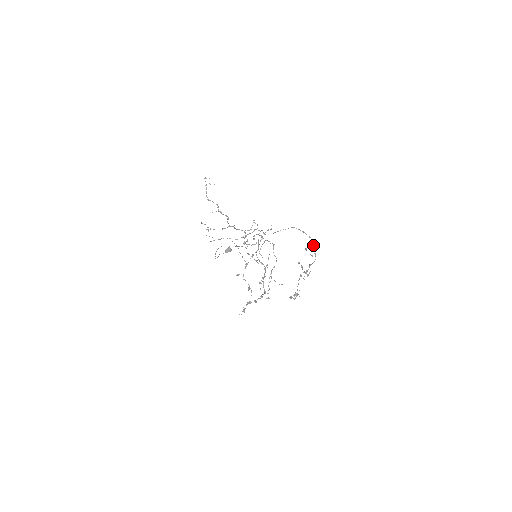
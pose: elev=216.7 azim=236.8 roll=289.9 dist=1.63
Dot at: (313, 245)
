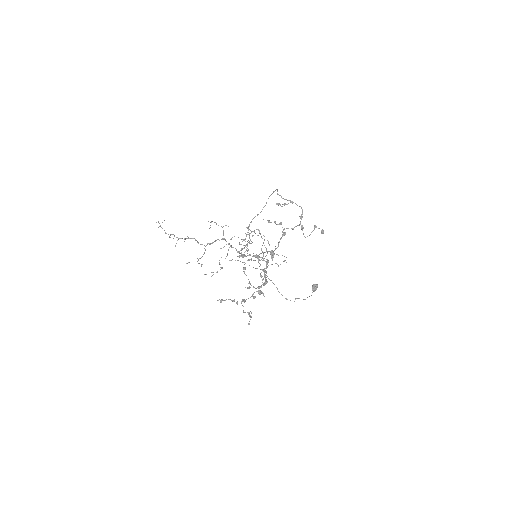
Dot at: occluded
